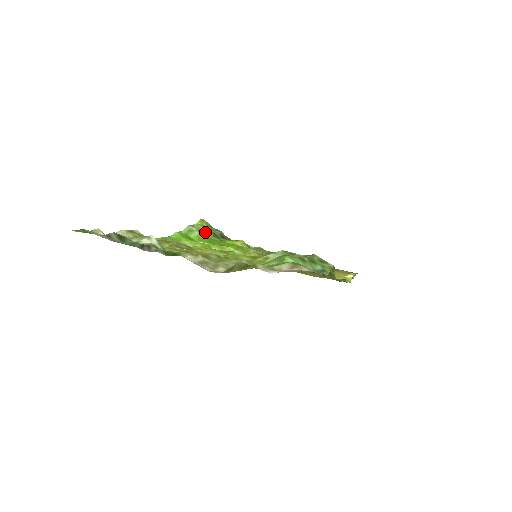
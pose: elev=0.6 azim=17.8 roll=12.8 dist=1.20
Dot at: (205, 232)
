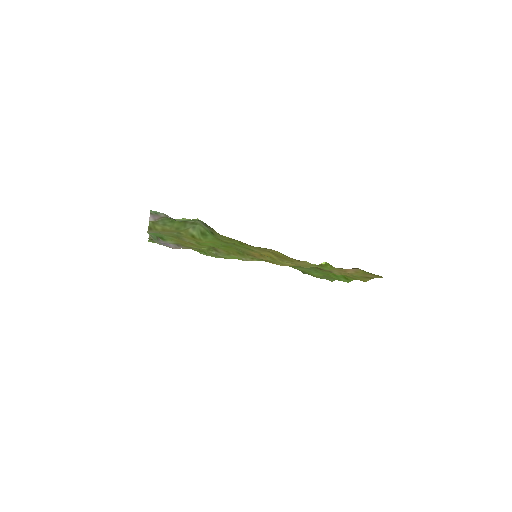
Dot at: occluded
